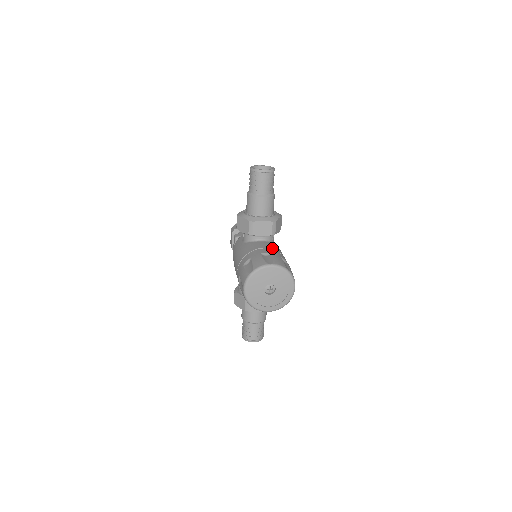
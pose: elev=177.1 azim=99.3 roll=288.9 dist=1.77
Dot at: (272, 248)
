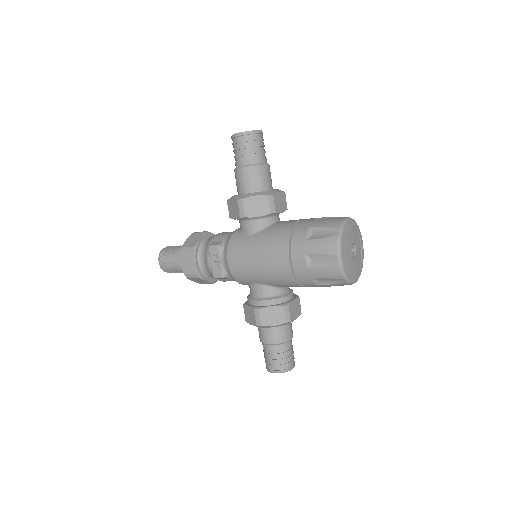
Dot at: occluded
